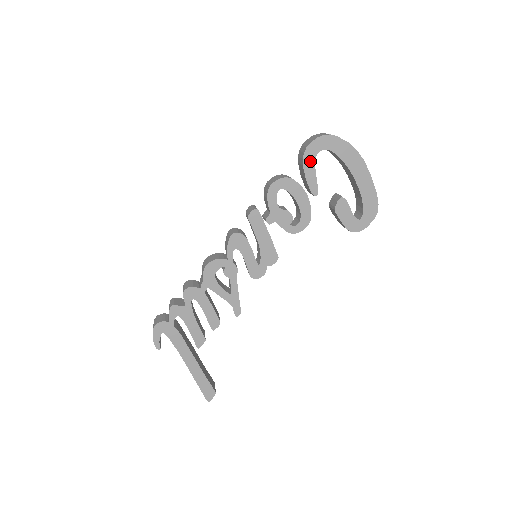
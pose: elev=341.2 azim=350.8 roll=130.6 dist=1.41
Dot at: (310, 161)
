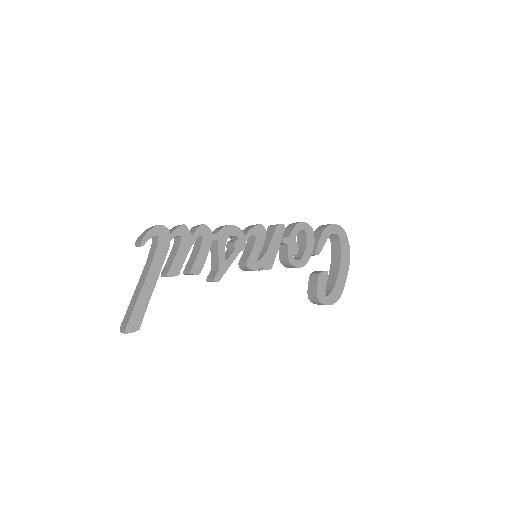
Dot at: (328, 233)
